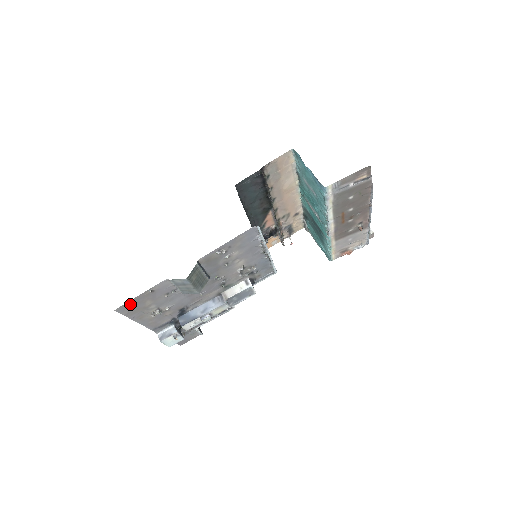
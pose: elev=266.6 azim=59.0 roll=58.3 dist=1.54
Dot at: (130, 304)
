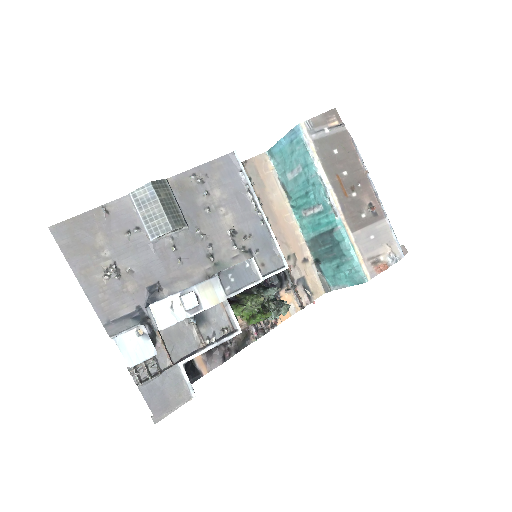
Dot at: (73, 227)
